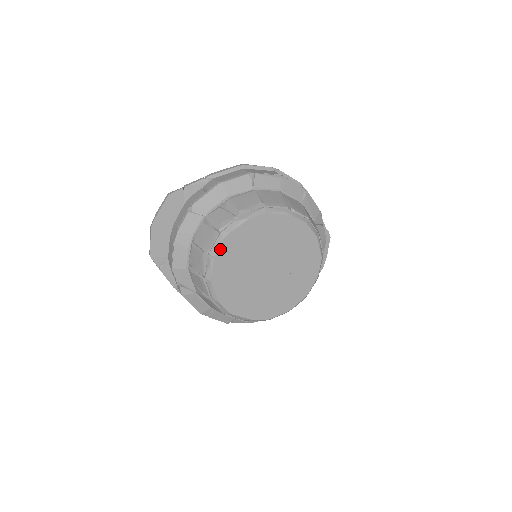
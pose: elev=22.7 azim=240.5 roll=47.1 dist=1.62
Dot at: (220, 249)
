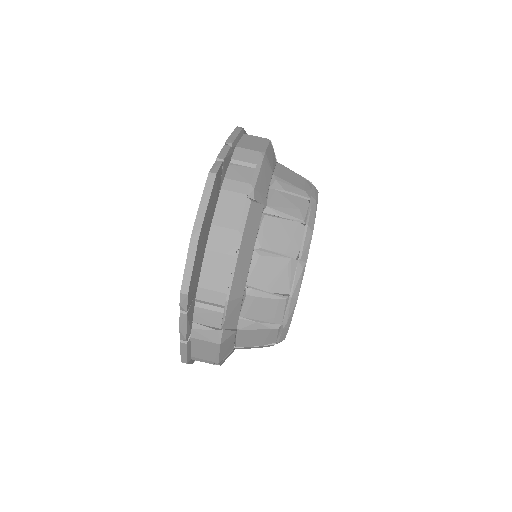
Dot at: (309, 248)
